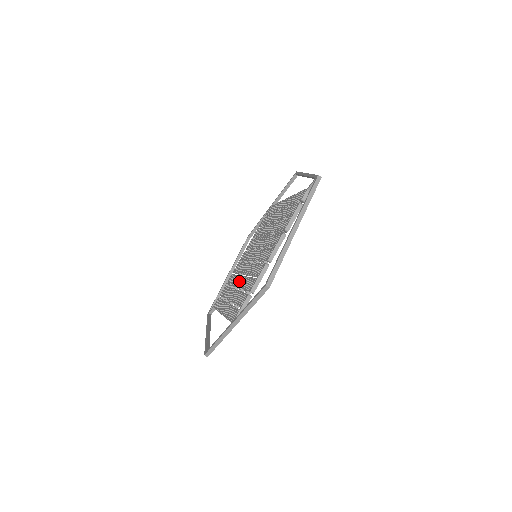
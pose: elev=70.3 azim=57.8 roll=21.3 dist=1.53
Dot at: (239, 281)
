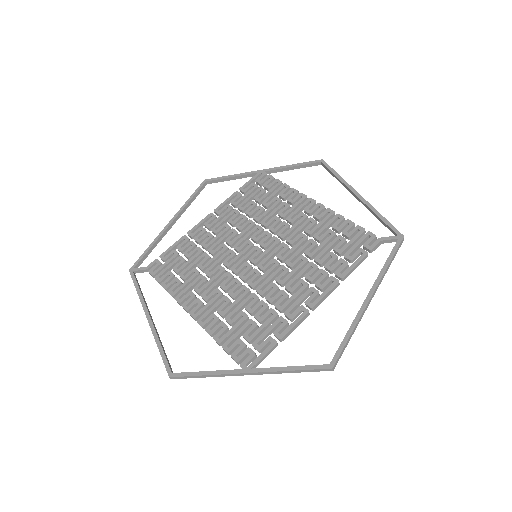
Dot at: (226, 280)
